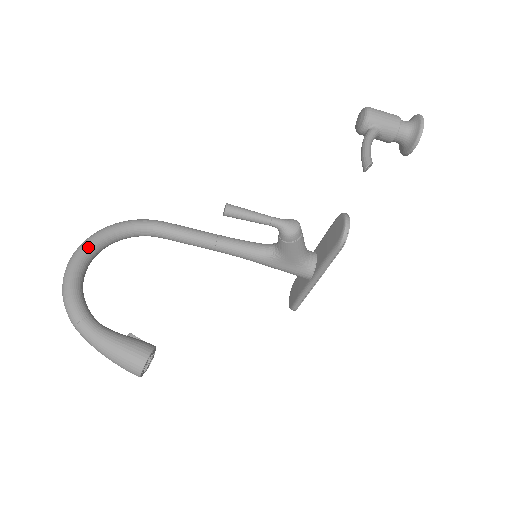
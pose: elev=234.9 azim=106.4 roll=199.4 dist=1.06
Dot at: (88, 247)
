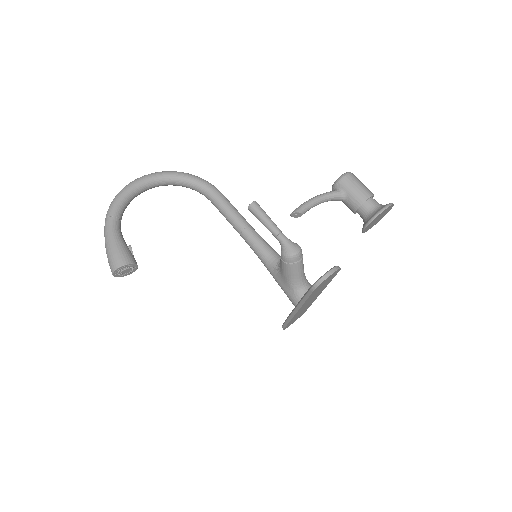
Dot at: (155, 176)
